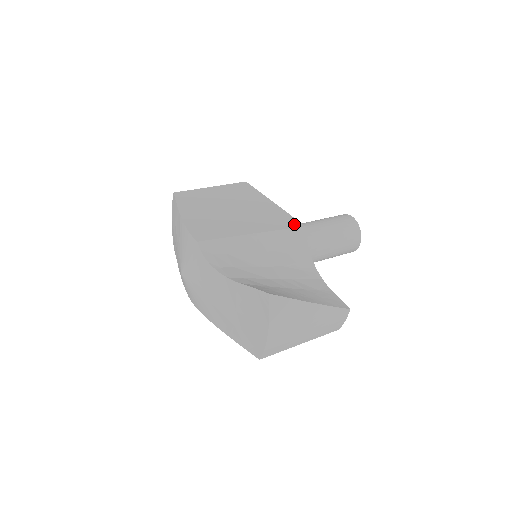
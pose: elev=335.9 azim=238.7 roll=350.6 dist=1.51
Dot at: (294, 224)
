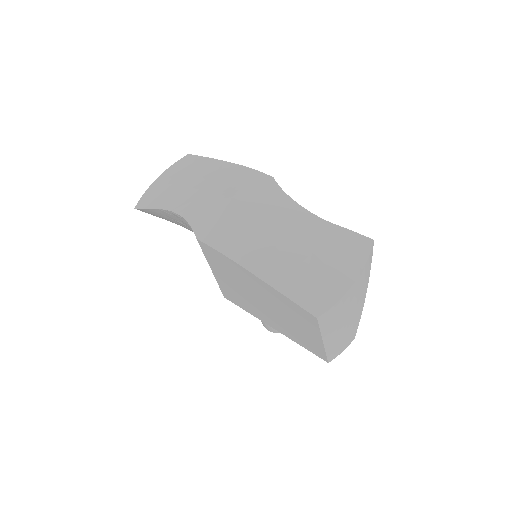
Dot at: occluded
